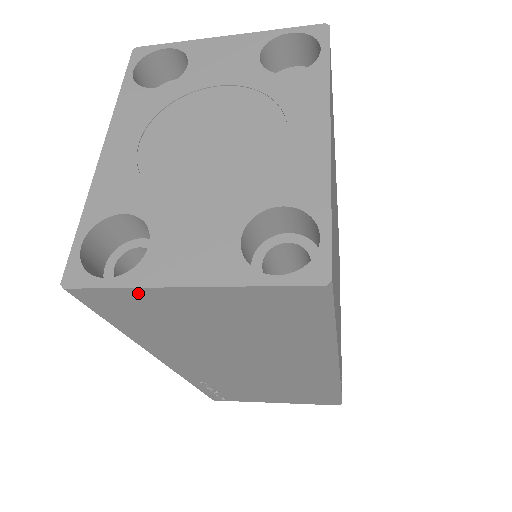
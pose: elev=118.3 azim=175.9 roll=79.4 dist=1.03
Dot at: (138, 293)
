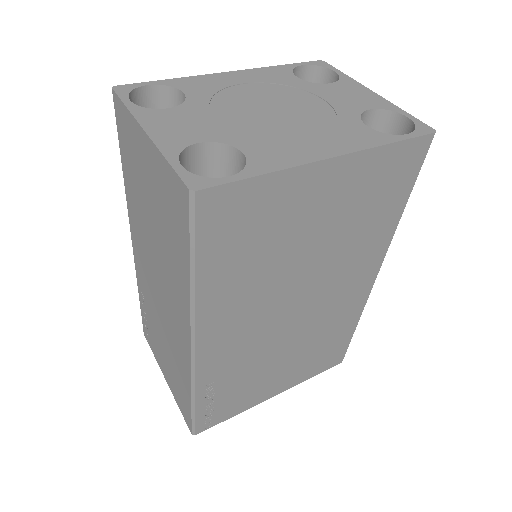
Dot at: (131, 121)
